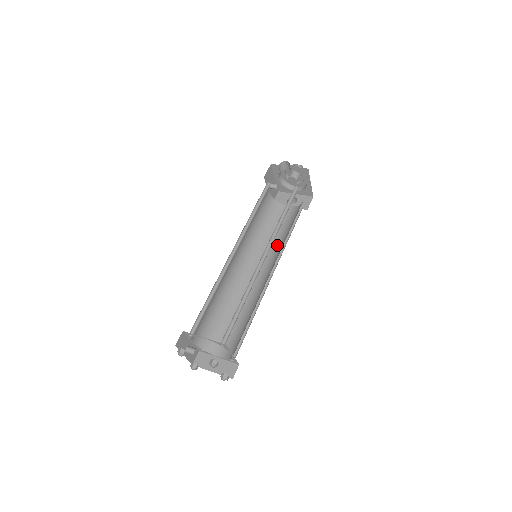
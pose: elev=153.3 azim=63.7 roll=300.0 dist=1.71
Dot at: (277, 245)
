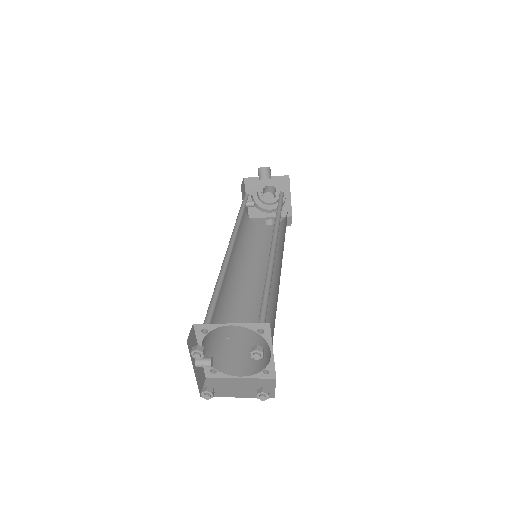
Dot at: occluded
